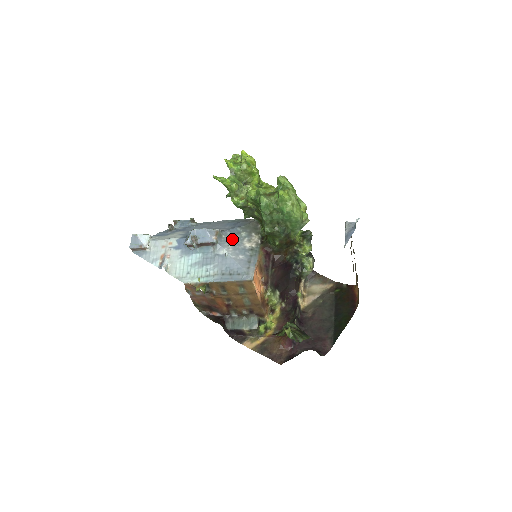
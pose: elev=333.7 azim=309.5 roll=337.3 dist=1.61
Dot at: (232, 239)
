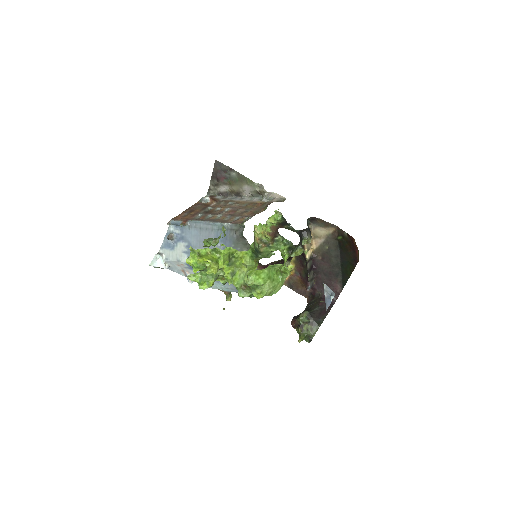
Dot at: occluded
